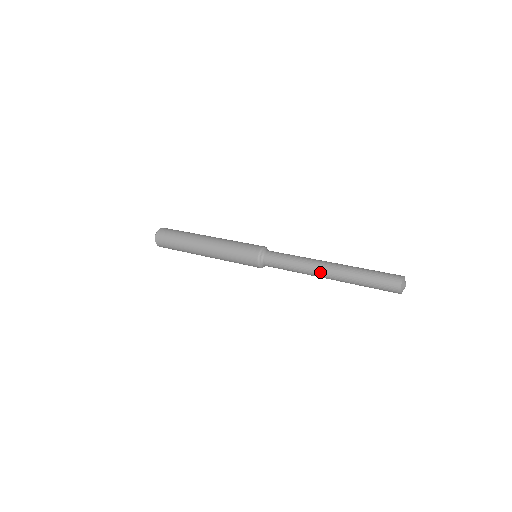
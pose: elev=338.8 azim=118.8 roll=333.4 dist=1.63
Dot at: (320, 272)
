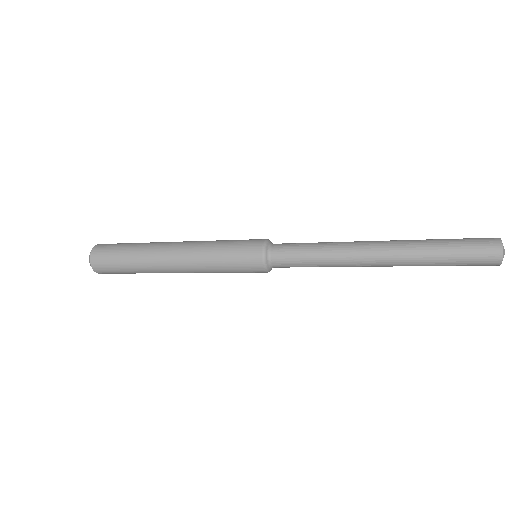
Dot at: (367, 254)
